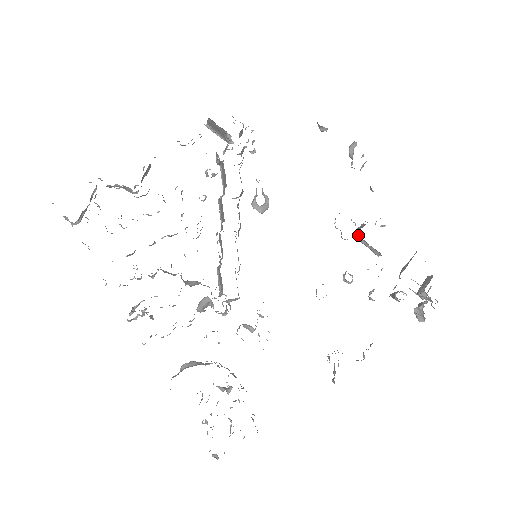
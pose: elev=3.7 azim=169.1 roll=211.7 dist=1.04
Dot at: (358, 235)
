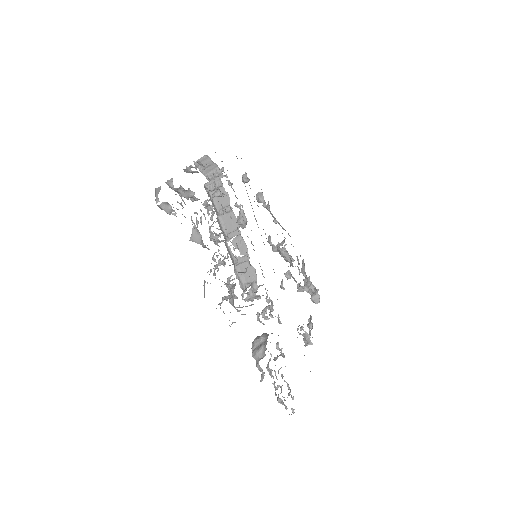
Dot at: (283, 248)
